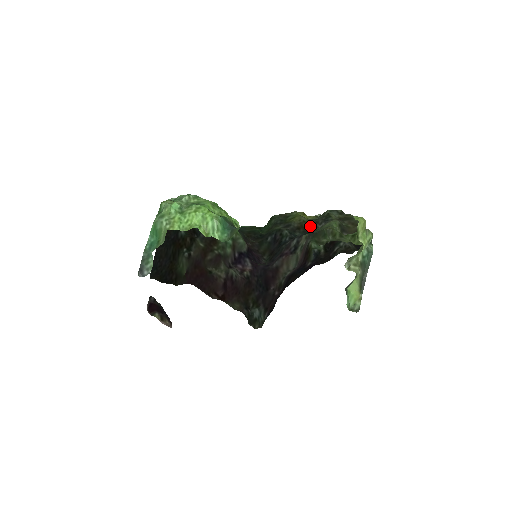
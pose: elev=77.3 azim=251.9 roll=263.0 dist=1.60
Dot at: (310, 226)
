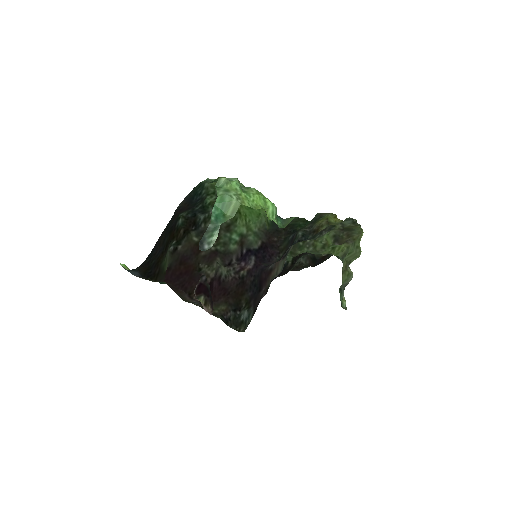
Dot at: (320, 232)
